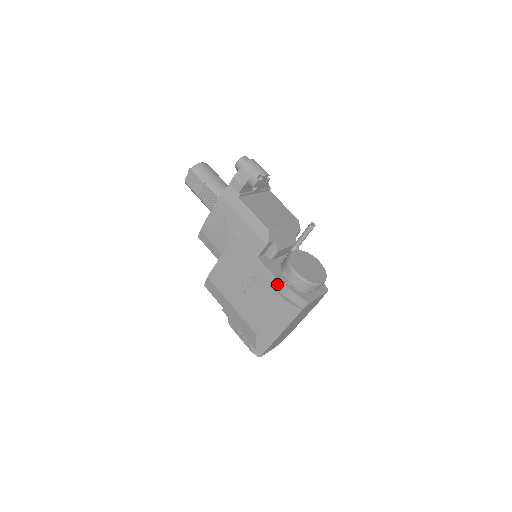
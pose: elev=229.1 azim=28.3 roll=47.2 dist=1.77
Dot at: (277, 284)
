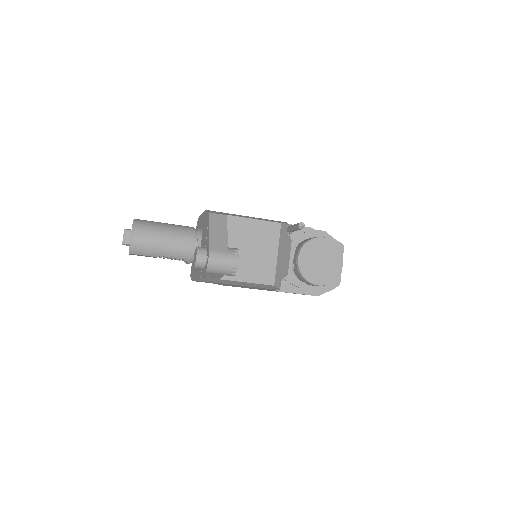
Dot at: occluded
